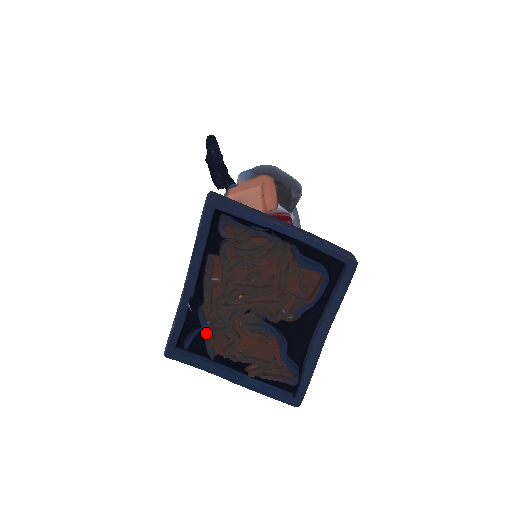
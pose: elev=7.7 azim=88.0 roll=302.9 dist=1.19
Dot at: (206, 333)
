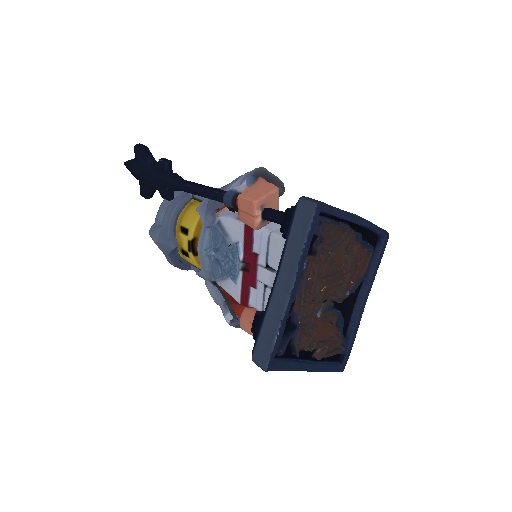
Dot at: occluded
